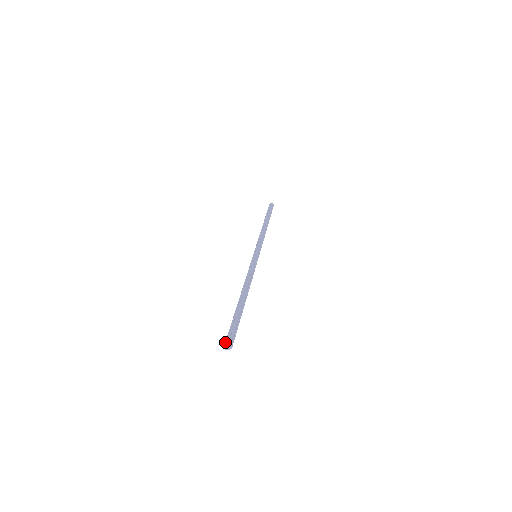
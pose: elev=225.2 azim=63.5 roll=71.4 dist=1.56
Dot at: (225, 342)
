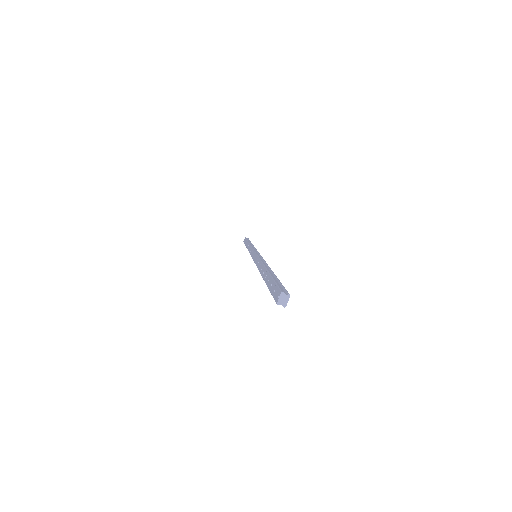
Dot at: occluded
